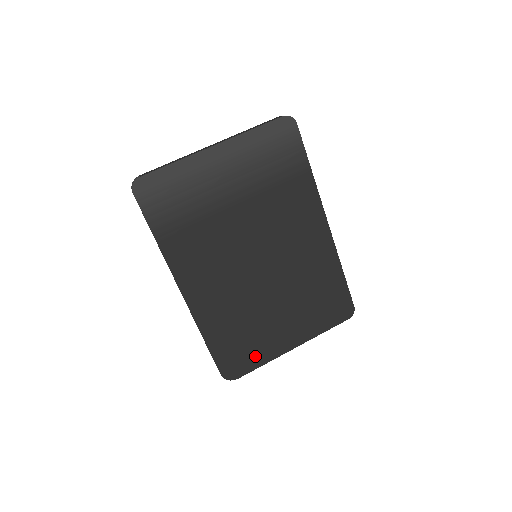
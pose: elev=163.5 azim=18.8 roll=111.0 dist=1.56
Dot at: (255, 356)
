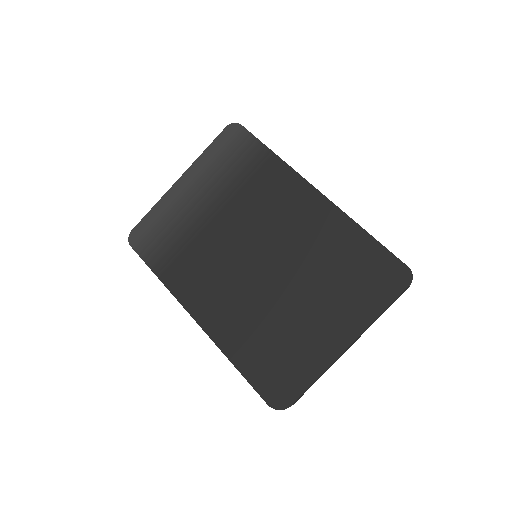
Dot at: (300, 370)
